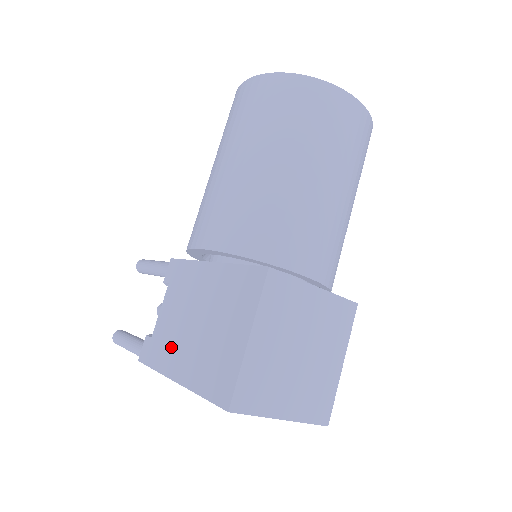
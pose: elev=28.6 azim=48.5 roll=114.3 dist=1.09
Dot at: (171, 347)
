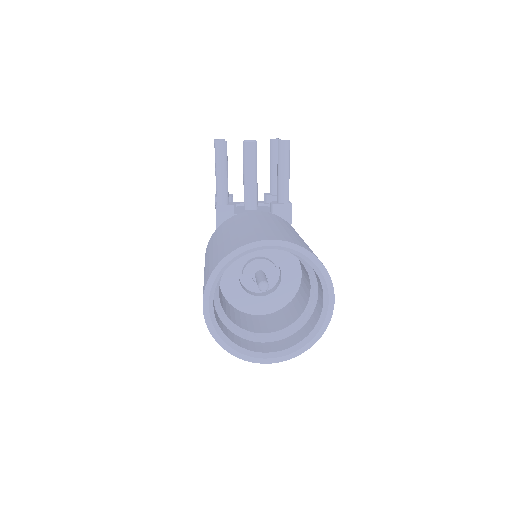
Dot at: occluded
